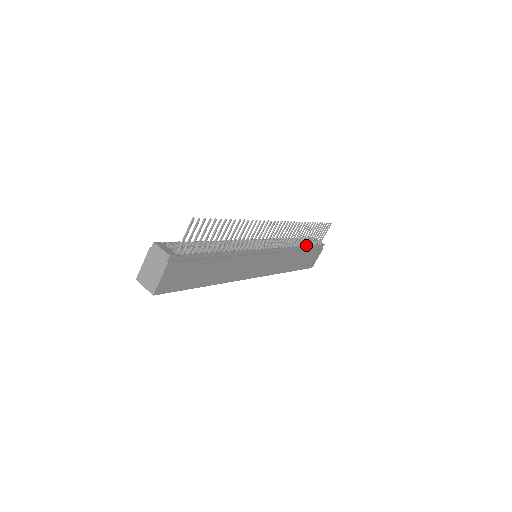
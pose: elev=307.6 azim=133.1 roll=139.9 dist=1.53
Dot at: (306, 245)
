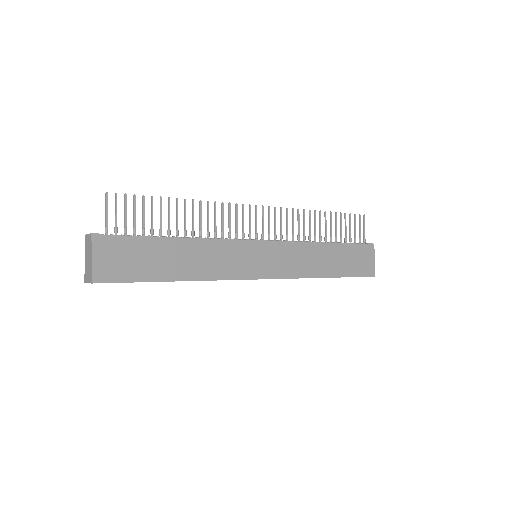
Dot at: (337, 243)
